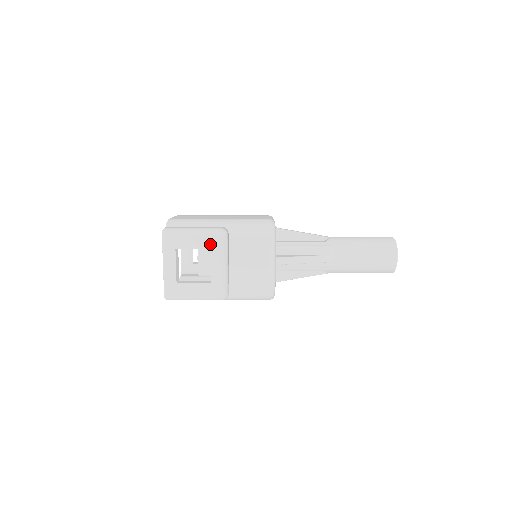
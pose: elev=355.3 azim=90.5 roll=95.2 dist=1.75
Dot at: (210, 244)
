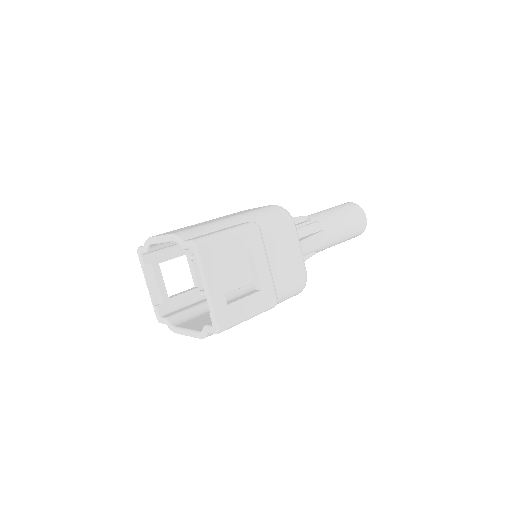
Dot at: (249, 243)
